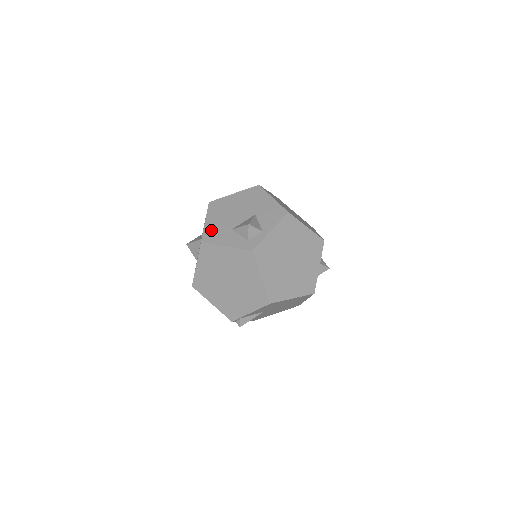
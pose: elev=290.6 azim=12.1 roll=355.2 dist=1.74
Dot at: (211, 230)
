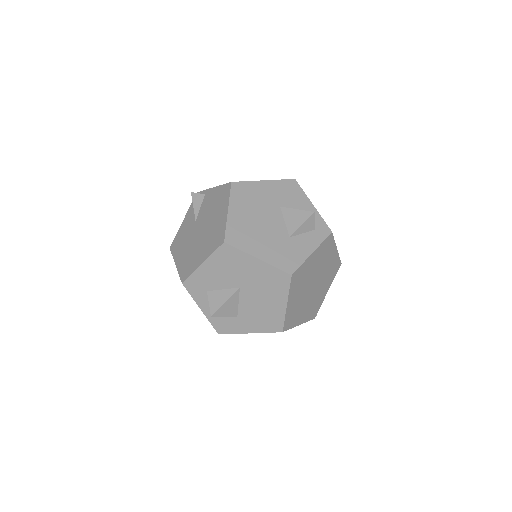
Dot at: (278, 257)
